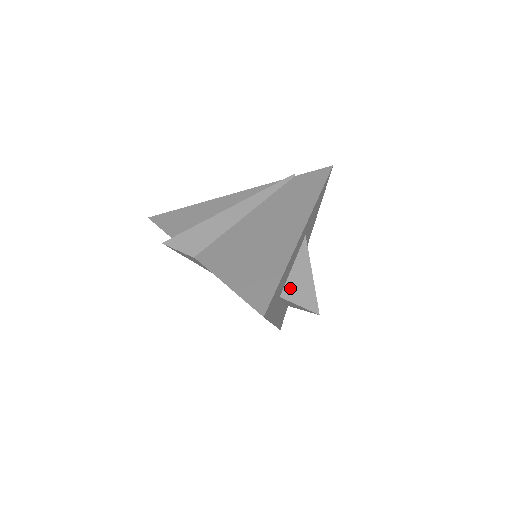
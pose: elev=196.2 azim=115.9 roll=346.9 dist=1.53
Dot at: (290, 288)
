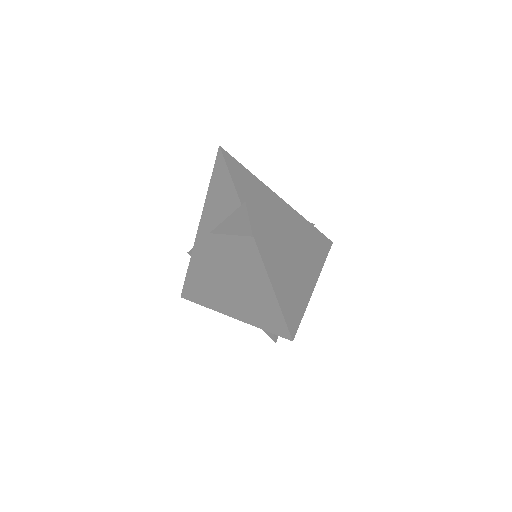
Dot at: occluded
